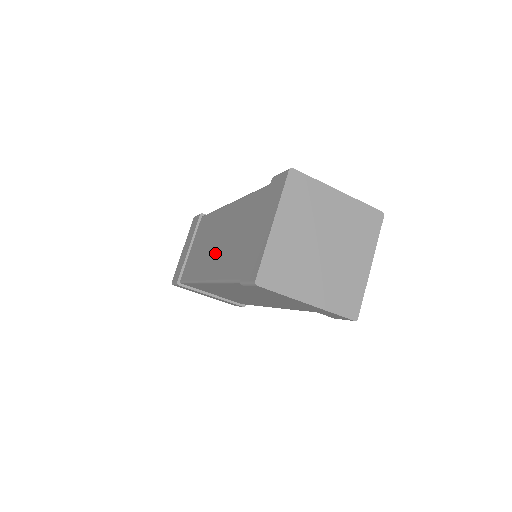
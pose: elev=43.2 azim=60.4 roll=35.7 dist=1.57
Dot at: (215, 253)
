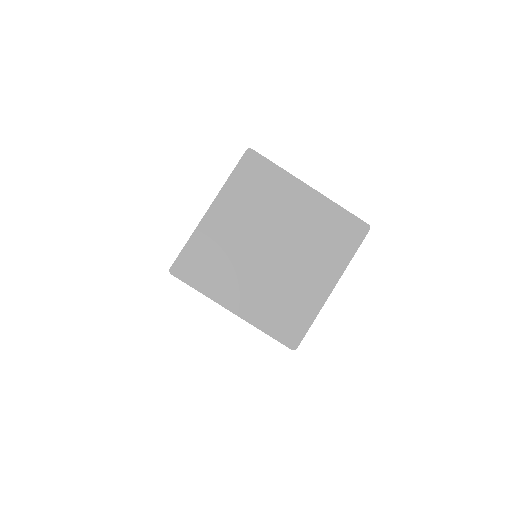
Dot at: occluded
